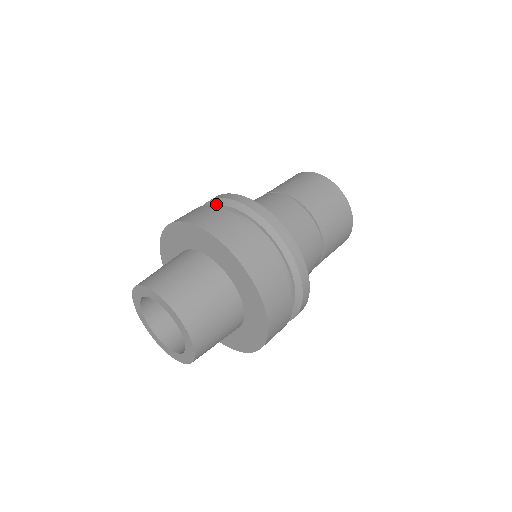
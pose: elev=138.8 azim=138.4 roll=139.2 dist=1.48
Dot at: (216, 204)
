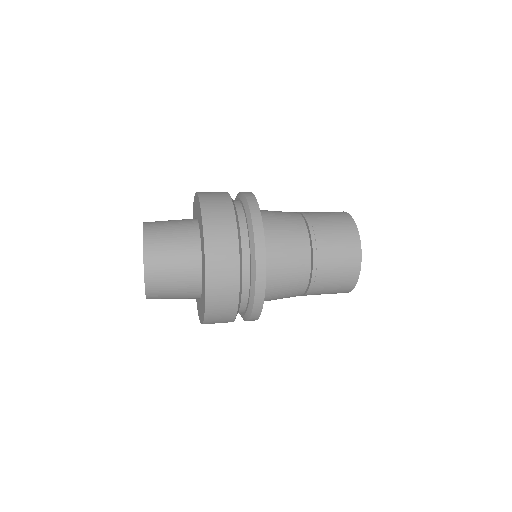
Dot at: (245, 206)
